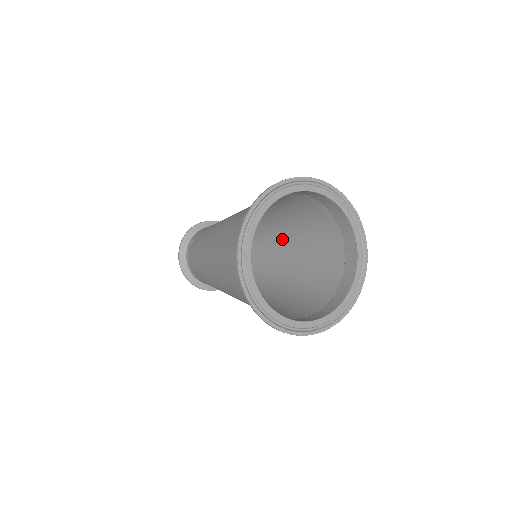
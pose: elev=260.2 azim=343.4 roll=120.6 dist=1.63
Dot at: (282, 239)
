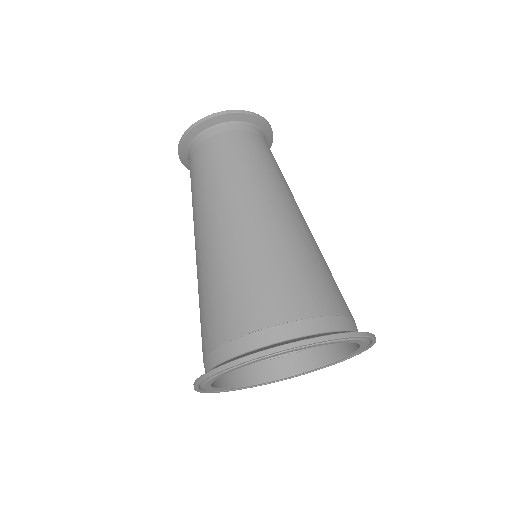
Dot at: occluded
